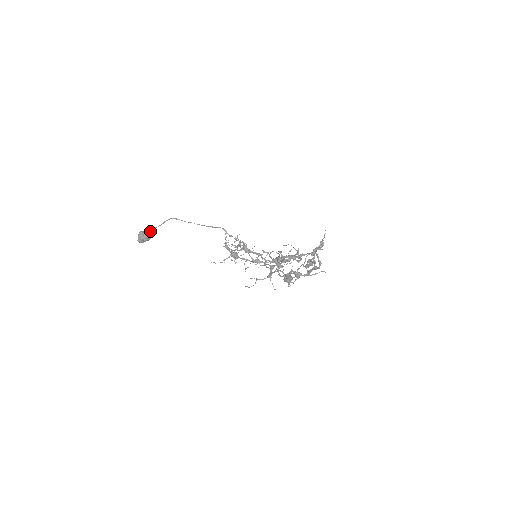
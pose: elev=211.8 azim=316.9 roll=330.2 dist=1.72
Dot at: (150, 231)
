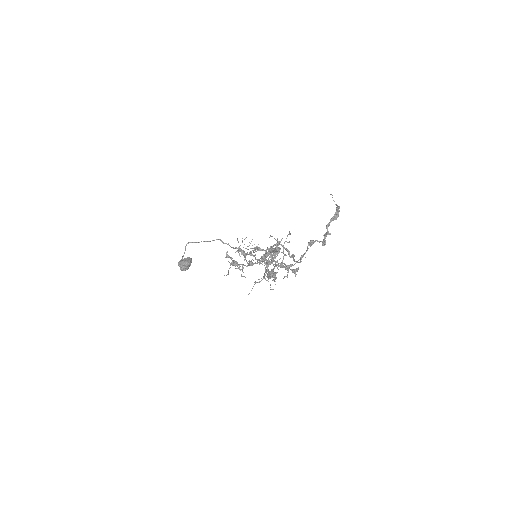
Dot at: (182, 259)
